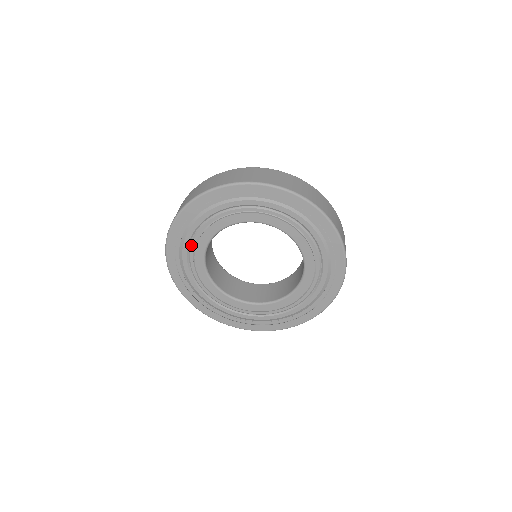
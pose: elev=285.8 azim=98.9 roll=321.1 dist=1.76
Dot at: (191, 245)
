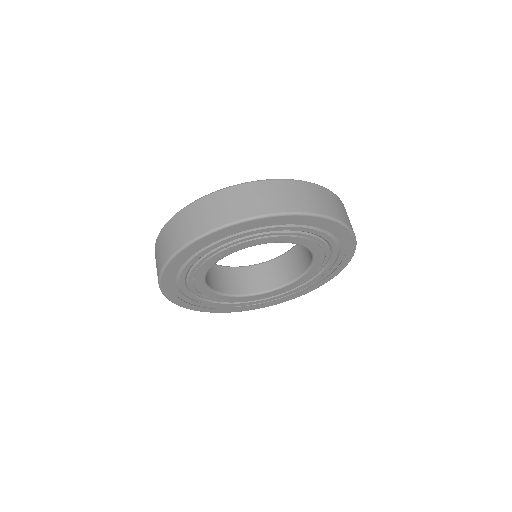
Dot at: (188, 280)
